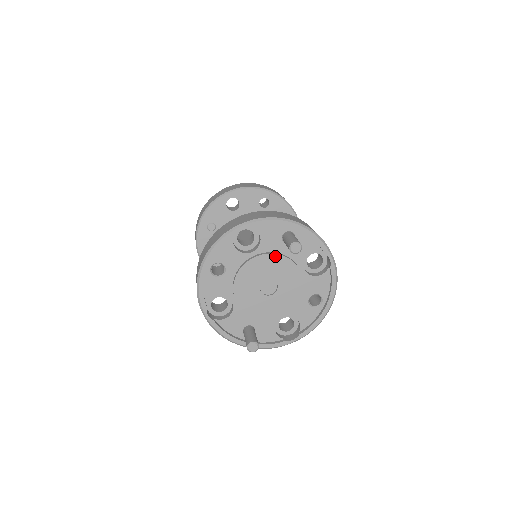
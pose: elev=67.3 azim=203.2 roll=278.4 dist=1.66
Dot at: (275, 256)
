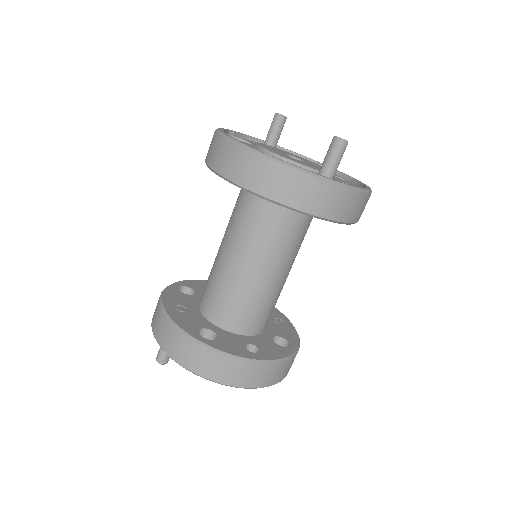
Dot at: (273, 147)
